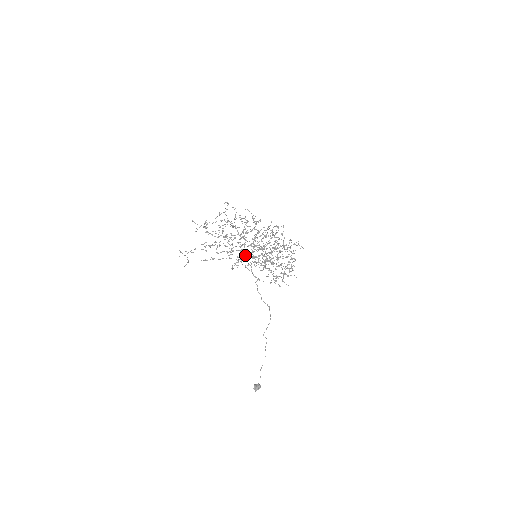
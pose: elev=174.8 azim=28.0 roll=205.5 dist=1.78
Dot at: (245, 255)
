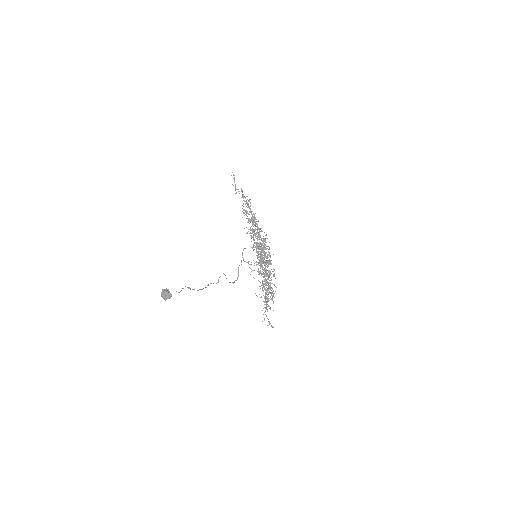
Dot at: (260, 231)
